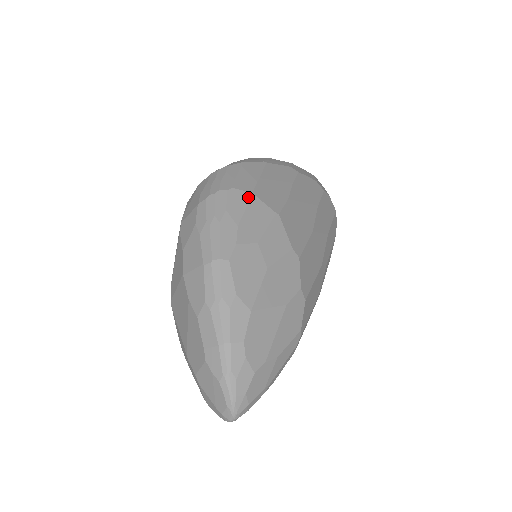
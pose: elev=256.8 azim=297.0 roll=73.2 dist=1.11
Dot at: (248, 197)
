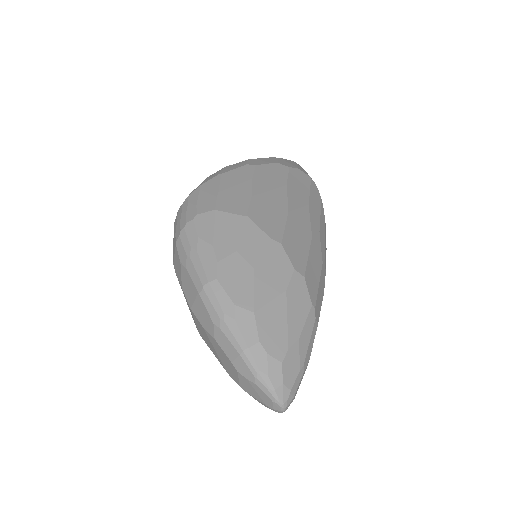
Dot at: (212, 216)
